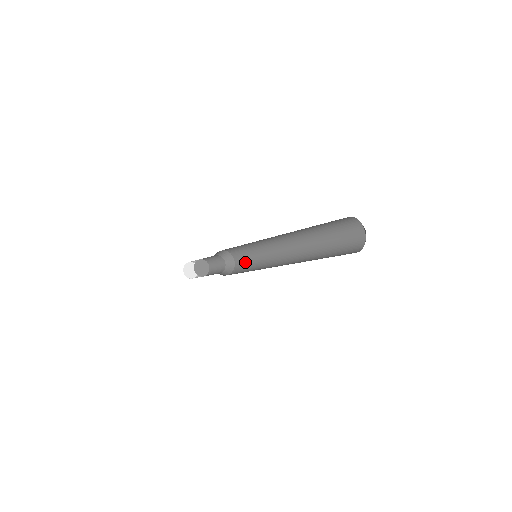
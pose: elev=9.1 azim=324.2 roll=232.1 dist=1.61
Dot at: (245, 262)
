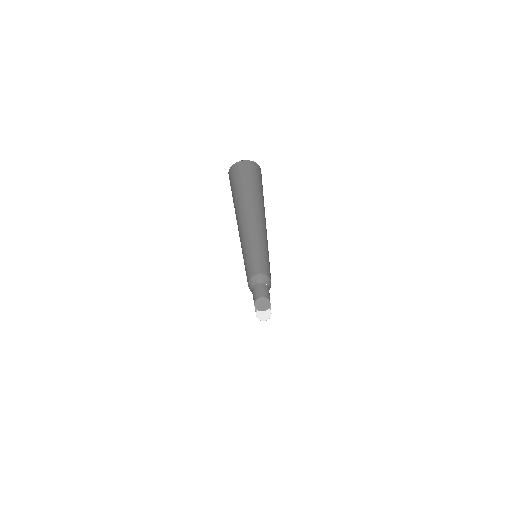
Dot at: occluded
